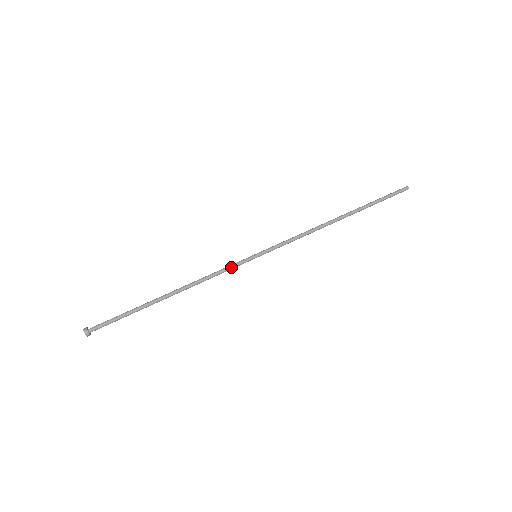
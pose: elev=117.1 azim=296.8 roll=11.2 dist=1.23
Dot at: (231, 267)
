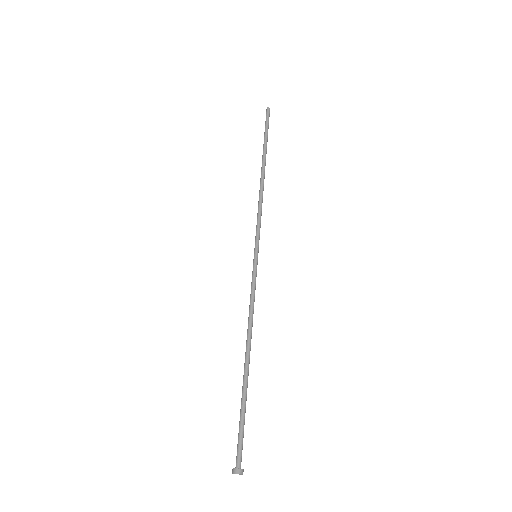
Dot at: (255, 284)
